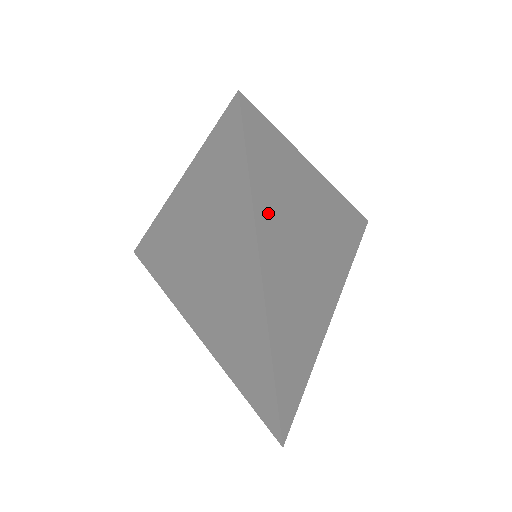
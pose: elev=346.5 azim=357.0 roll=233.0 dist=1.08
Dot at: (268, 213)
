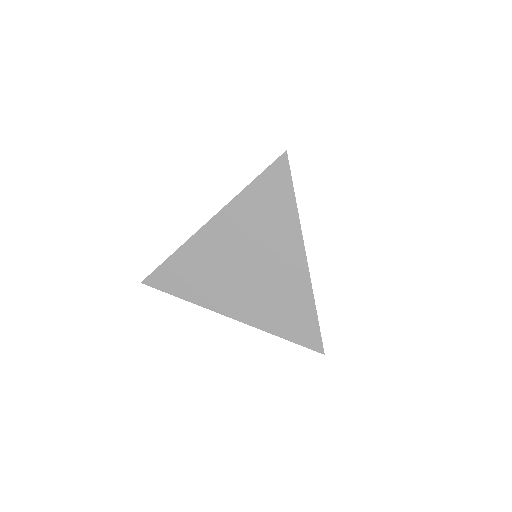
Dot at: occluded
